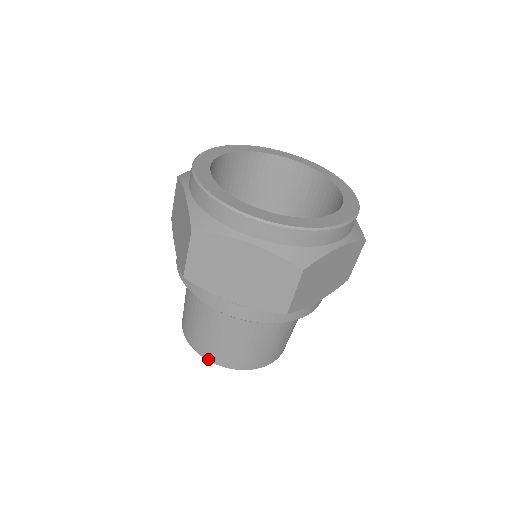
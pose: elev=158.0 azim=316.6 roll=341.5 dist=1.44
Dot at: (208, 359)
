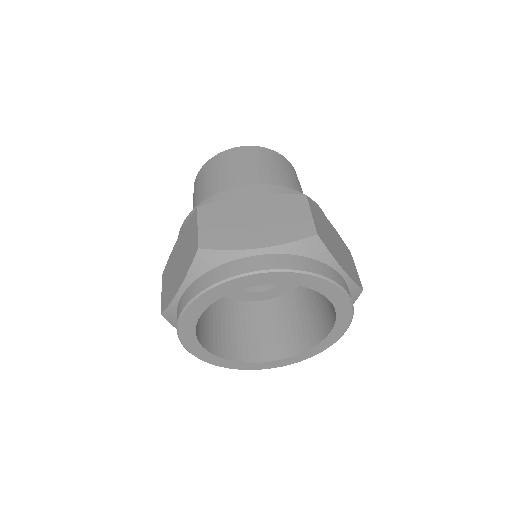
Dot at: occluded
